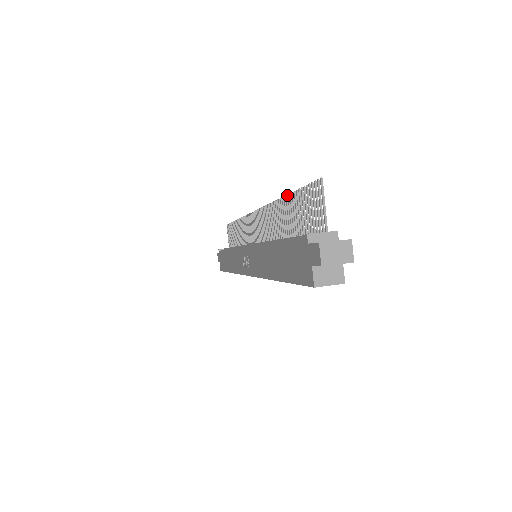
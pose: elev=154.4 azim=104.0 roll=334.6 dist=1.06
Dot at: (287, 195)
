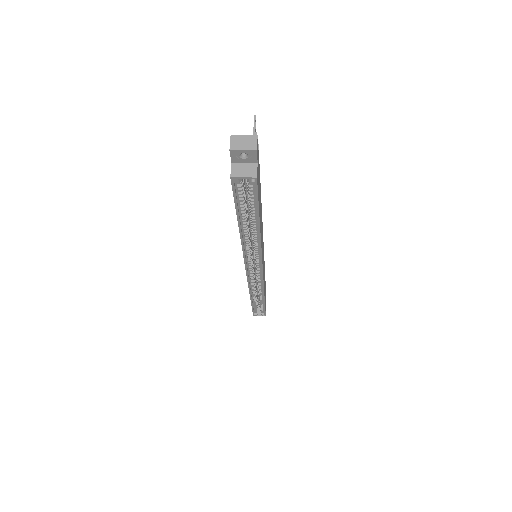
Dot at: occluded
